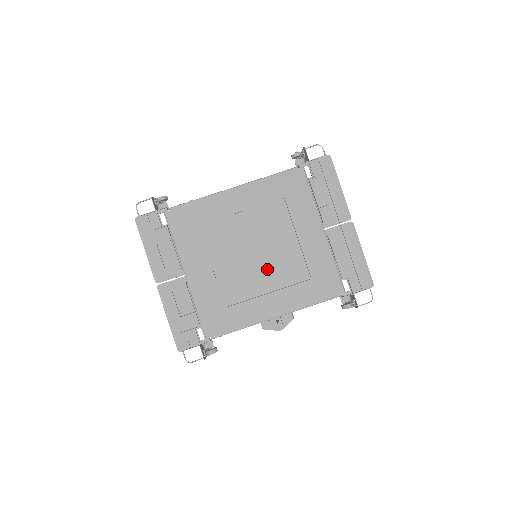
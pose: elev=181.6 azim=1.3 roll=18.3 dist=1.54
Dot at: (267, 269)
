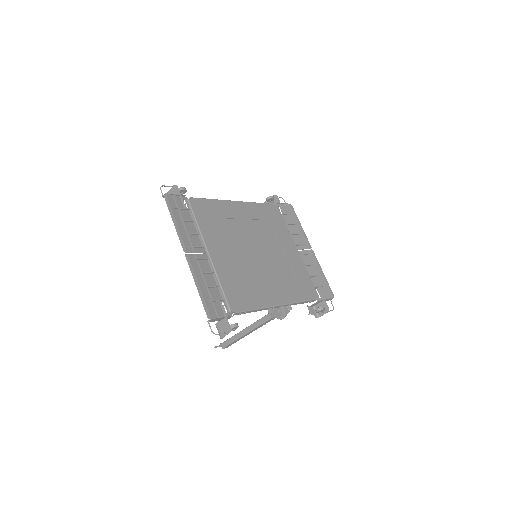
Dot at: (267, 266)
